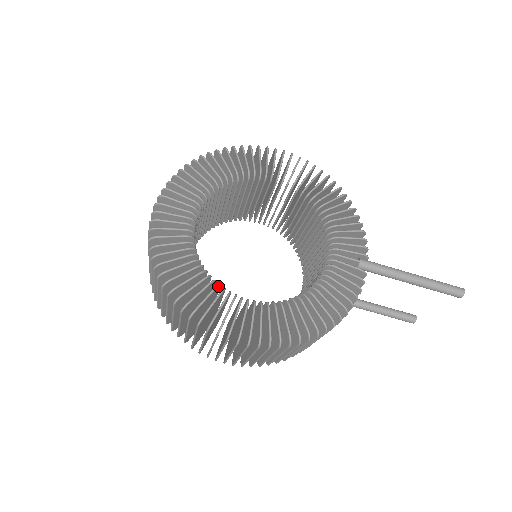
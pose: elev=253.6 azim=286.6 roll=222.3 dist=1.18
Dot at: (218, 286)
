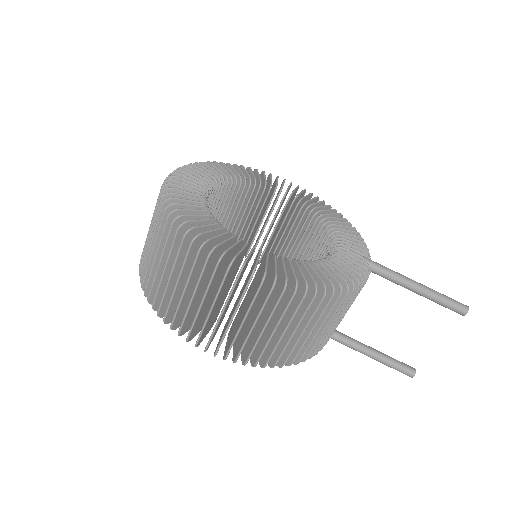
Dot at: (225, 228)
